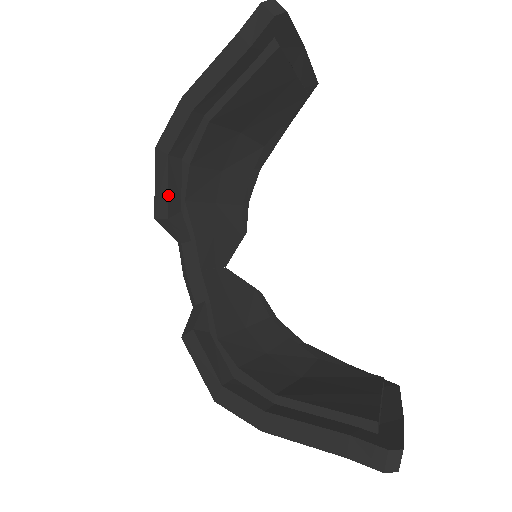
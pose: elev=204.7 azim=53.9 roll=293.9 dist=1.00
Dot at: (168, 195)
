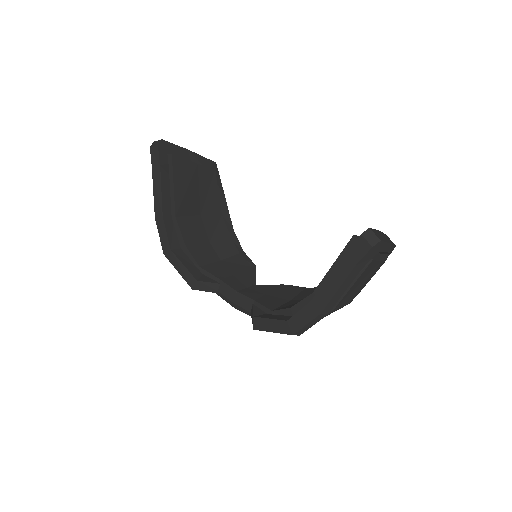
Dot at: (187, 269)
